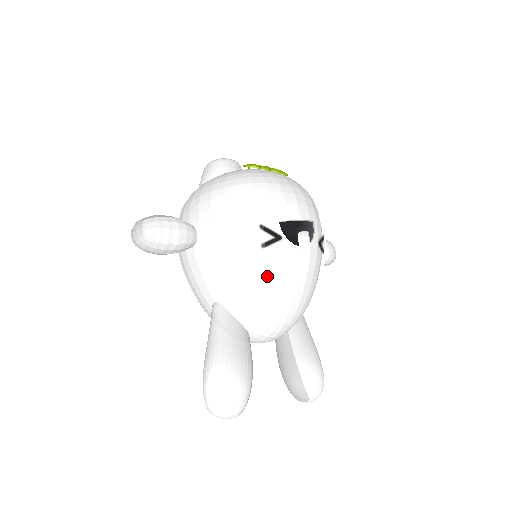
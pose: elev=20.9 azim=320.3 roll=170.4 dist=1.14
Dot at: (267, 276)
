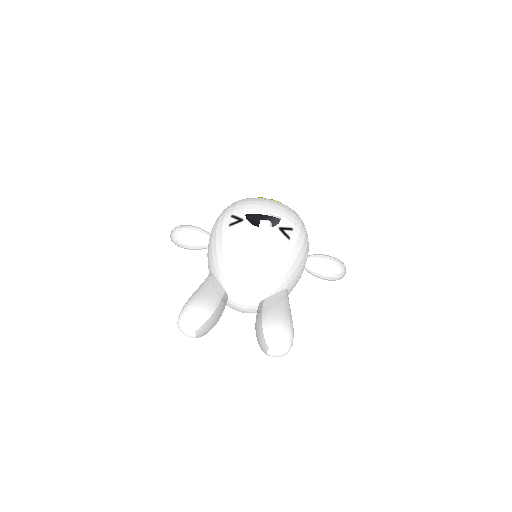
Dot at: (229, 242)
